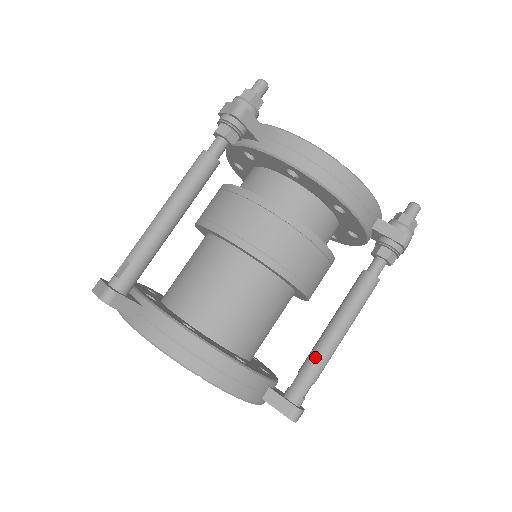
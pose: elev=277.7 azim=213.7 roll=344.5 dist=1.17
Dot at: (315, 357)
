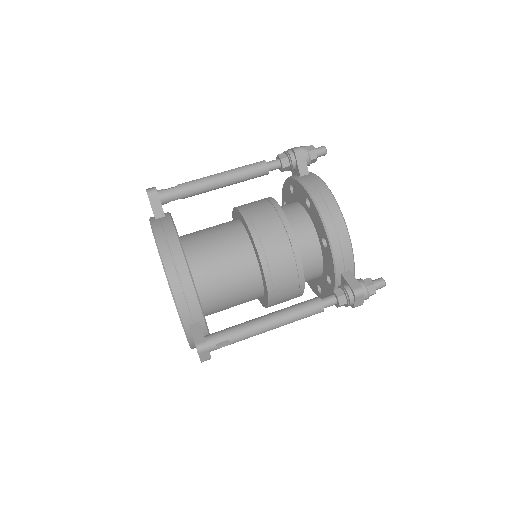
Dot at: (243, 324)
